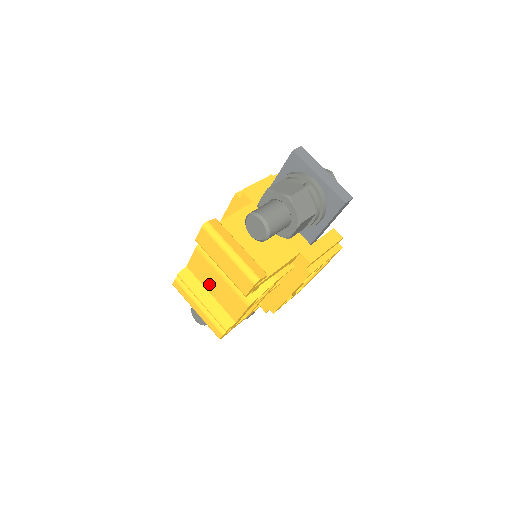
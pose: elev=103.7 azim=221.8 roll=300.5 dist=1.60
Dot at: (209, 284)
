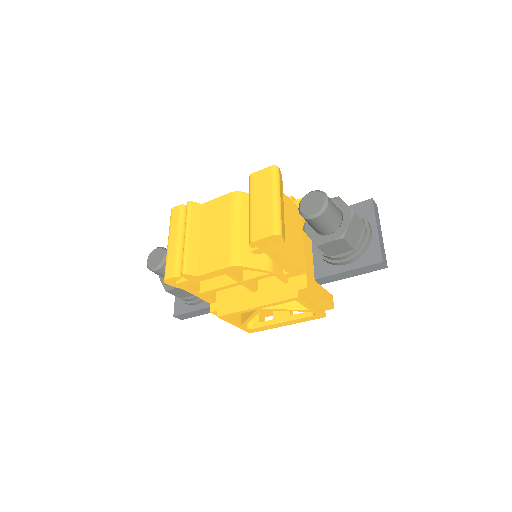
Dot at: (209, 229)
